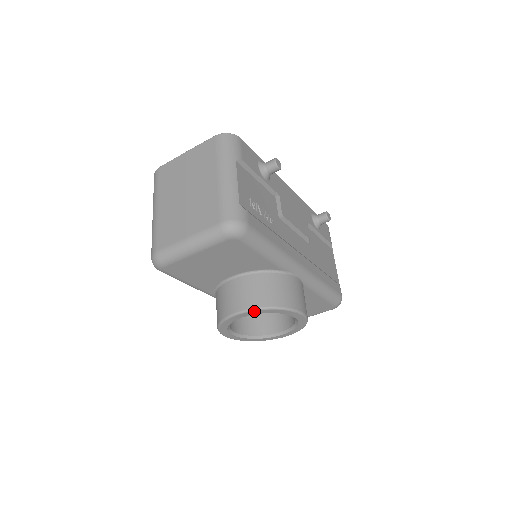
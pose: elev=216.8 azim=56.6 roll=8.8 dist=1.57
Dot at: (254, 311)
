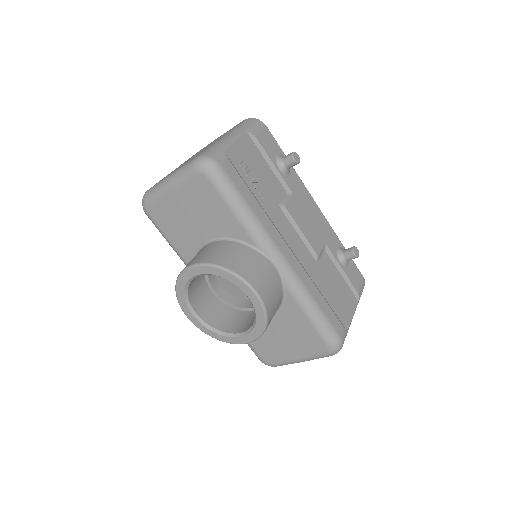
Dot at: (204, 266)
